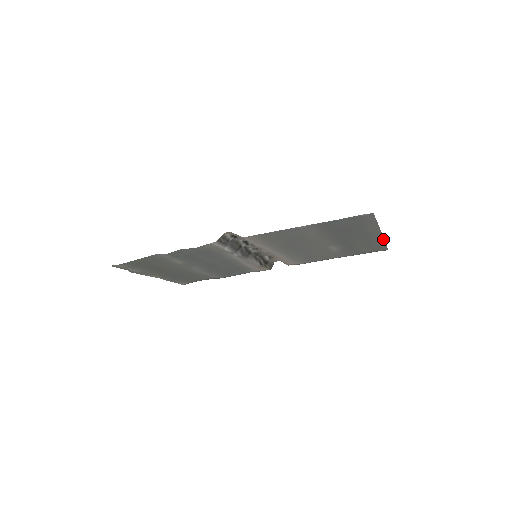
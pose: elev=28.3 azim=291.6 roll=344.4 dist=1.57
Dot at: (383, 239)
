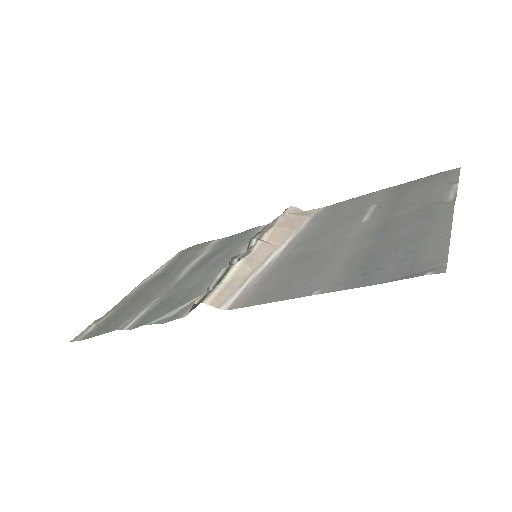
Dot at: (455, 193)
